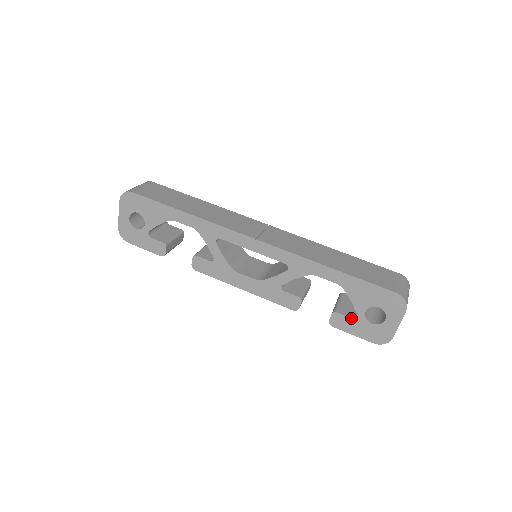
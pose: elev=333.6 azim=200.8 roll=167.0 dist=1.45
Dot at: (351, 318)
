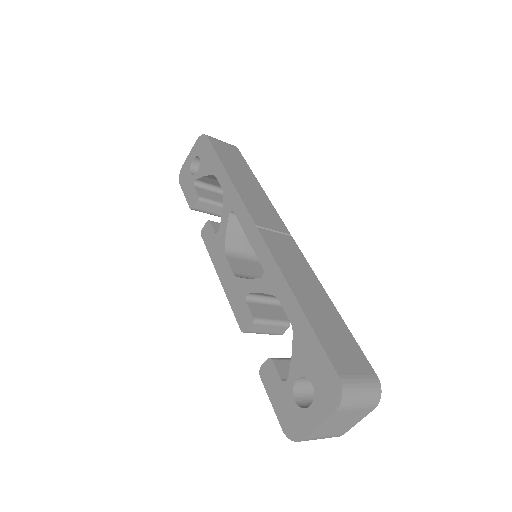
Dot at: (280, 378)
